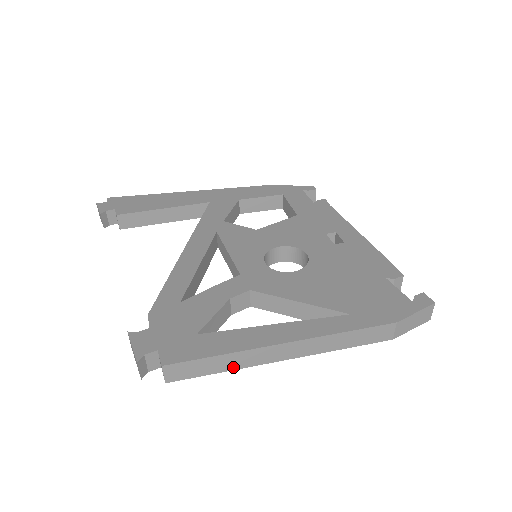
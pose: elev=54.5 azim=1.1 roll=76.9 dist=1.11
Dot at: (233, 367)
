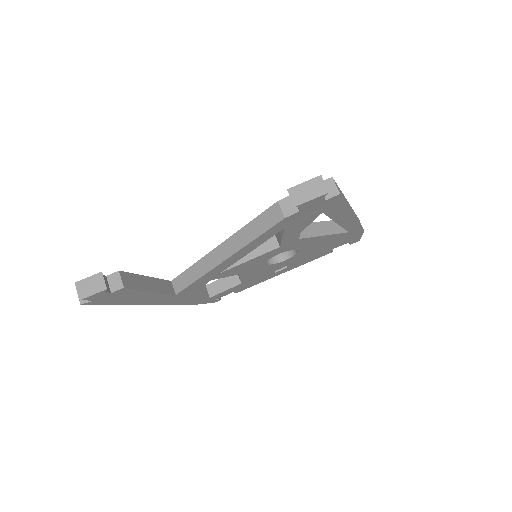
Dot at: (347, 204)
